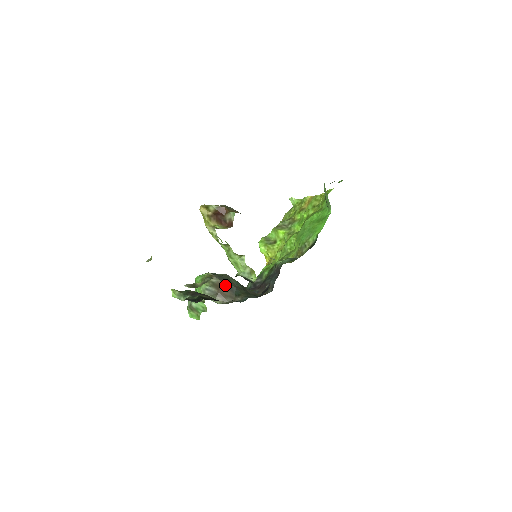
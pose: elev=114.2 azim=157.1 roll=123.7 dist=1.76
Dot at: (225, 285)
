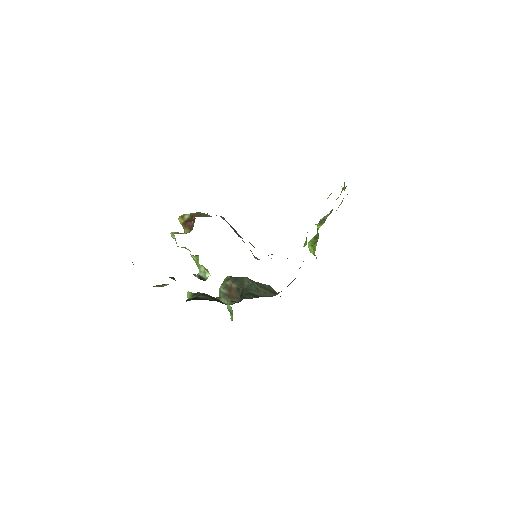
Dot at: (234, 287)
